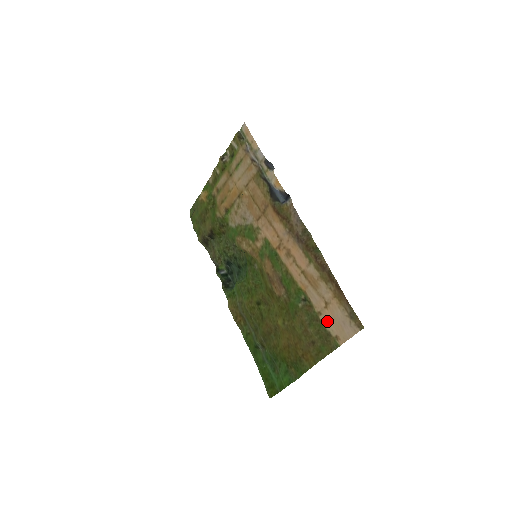
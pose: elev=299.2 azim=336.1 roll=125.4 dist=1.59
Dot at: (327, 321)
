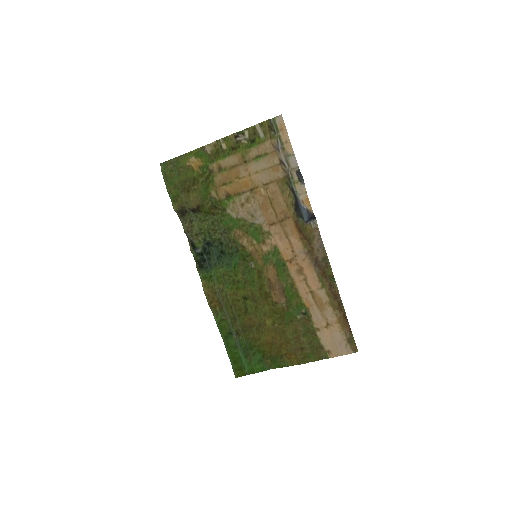
Dot at: (324, 338)
